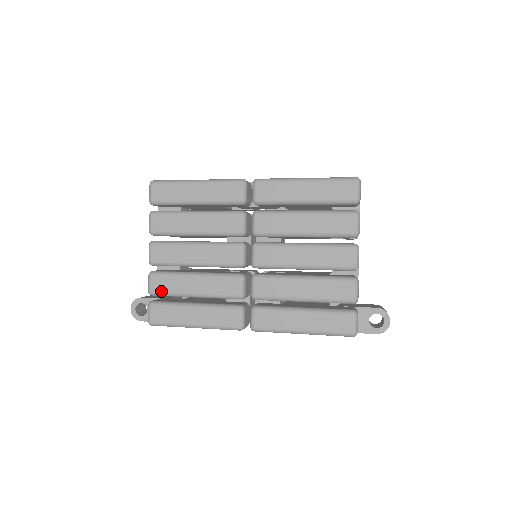
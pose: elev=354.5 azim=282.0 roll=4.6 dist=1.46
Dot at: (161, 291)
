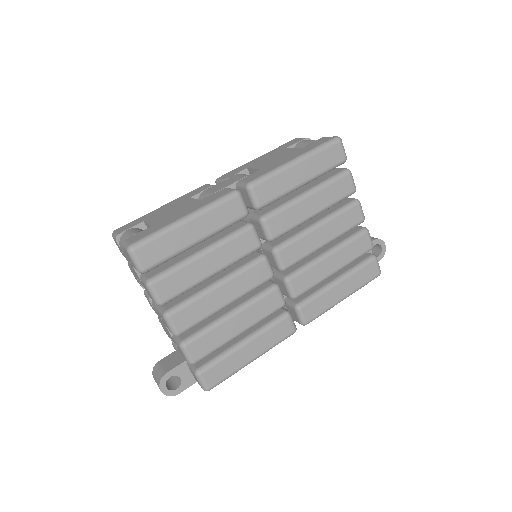
Dot at: (205, 353)
